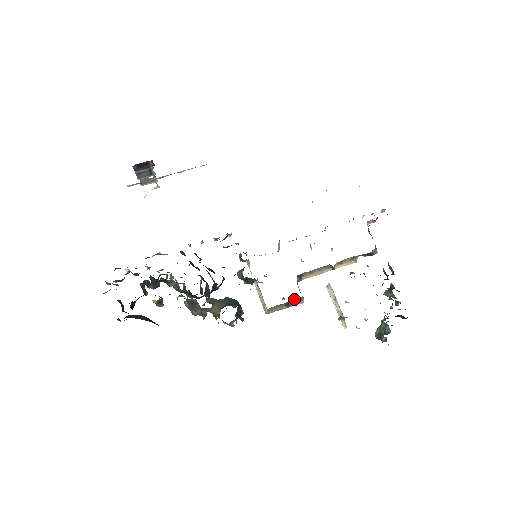
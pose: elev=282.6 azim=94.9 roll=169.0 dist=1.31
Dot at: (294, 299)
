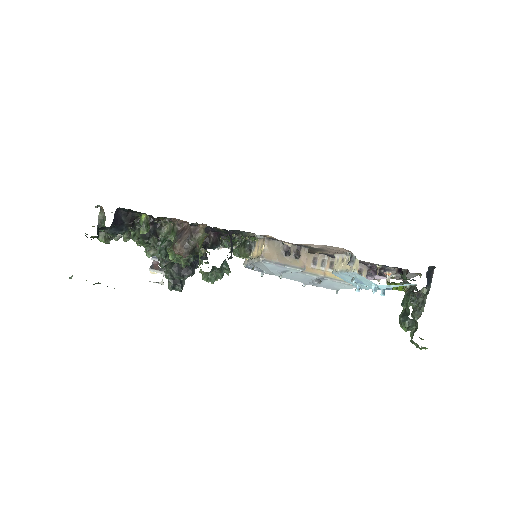
Dot at: (296, 248)
